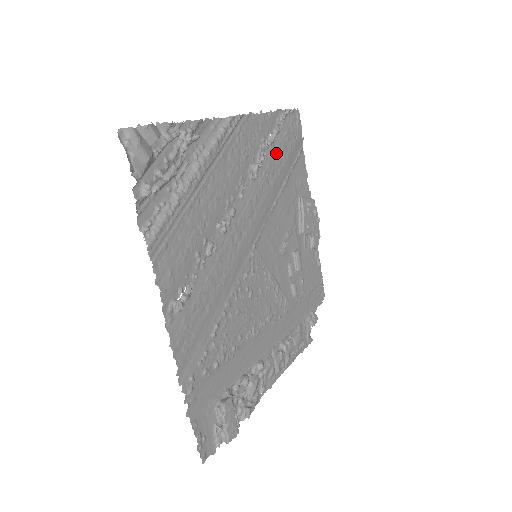
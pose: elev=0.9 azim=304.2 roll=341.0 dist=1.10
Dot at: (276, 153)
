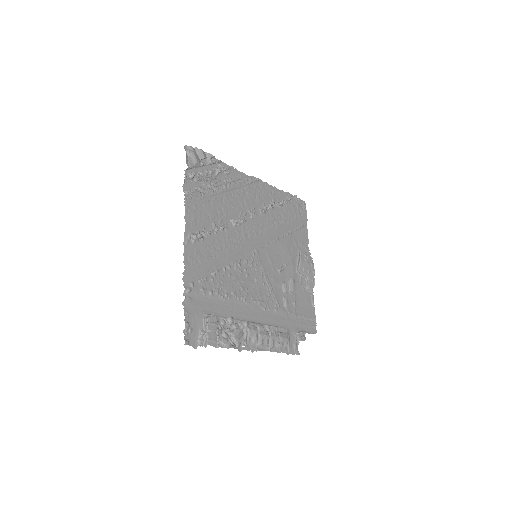
Dot at: (283, 213)
